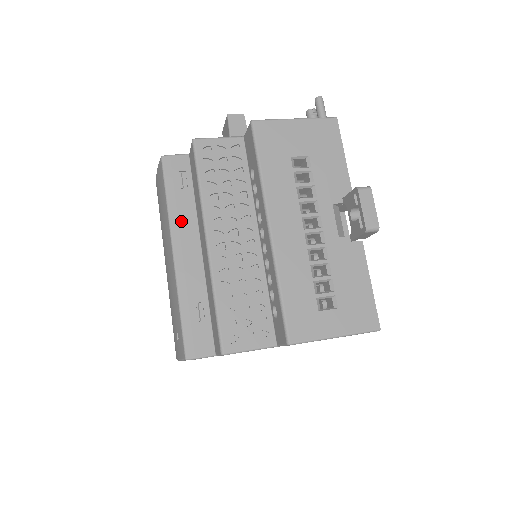
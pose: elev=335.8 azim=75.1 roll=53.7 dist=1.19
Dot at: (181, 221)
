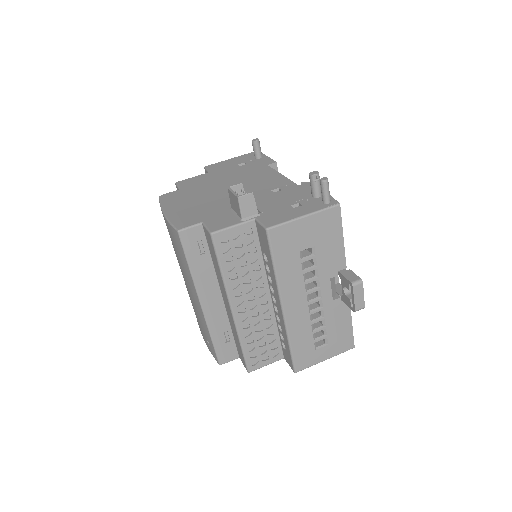
Dot at: (203, 281)
